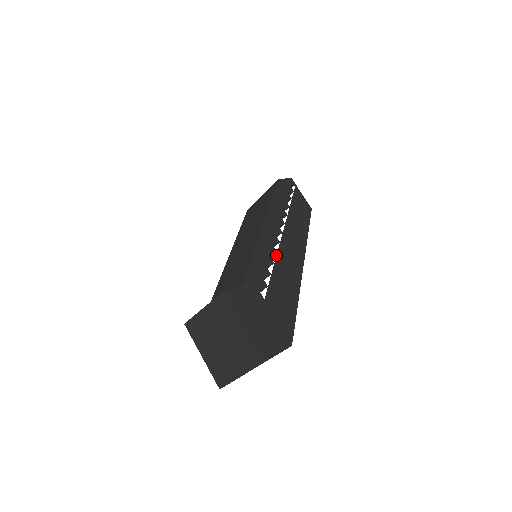
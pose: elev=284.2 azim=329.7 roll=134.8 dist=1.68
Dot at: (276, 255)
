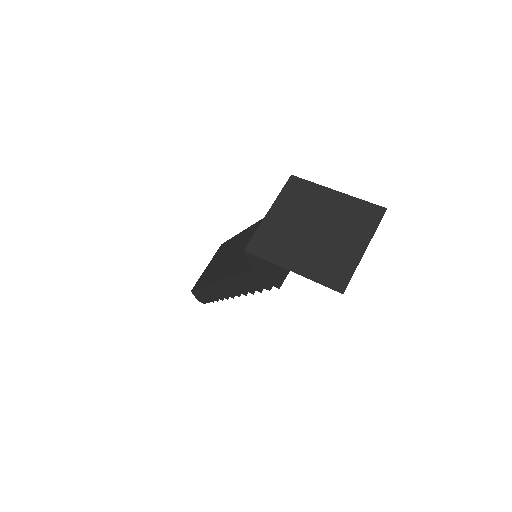
Dot at: occluded
